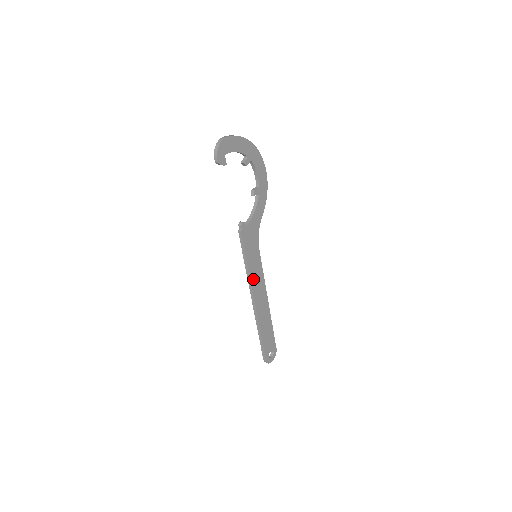
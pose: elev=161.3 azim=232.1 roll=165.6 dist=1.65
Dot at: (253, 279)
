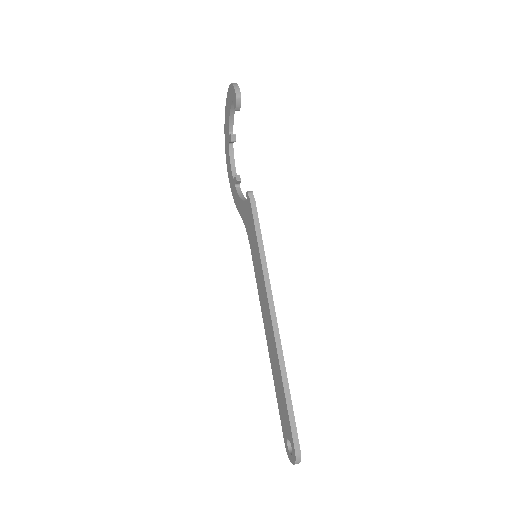
Dot at: (267, 280)
